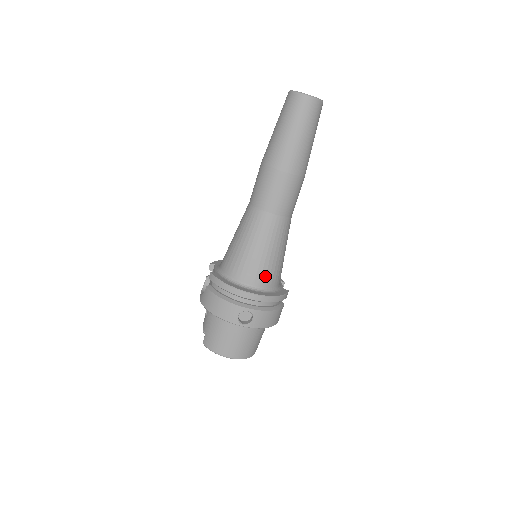
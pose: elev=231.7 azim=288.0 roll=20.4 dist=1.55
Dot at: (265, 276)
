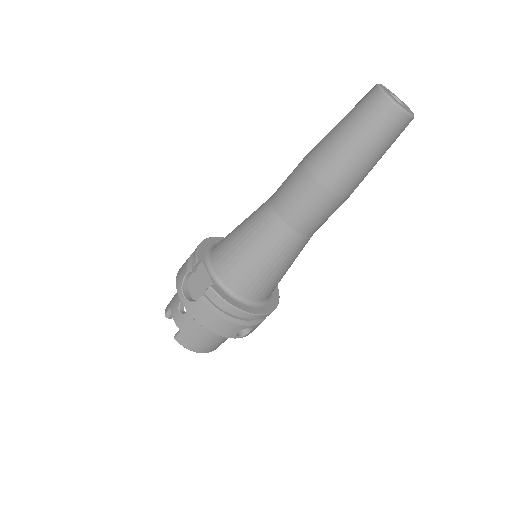
Dot at: (272, 290)
